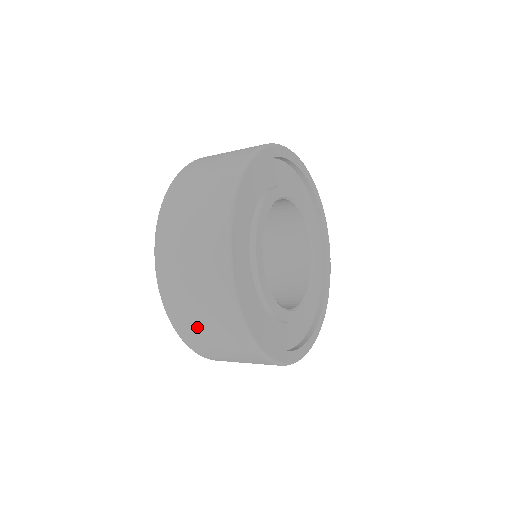
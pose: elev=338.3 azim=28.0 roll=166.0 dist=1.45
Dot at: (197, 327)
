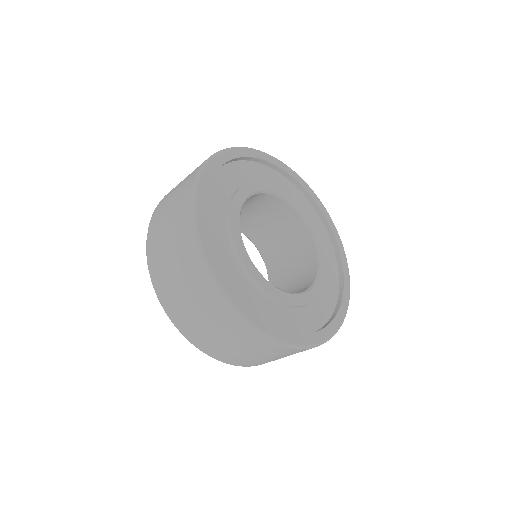
Dot at: (184, 307)
